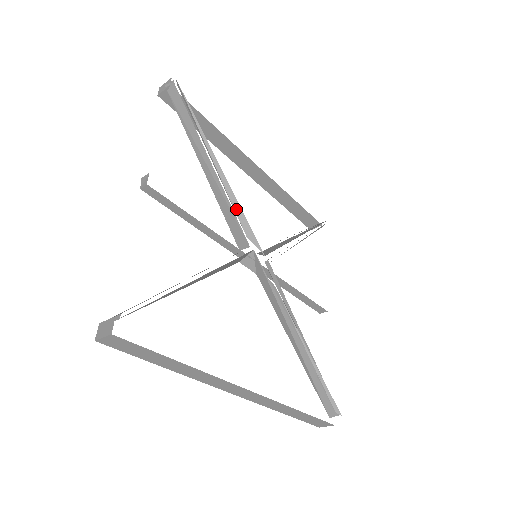
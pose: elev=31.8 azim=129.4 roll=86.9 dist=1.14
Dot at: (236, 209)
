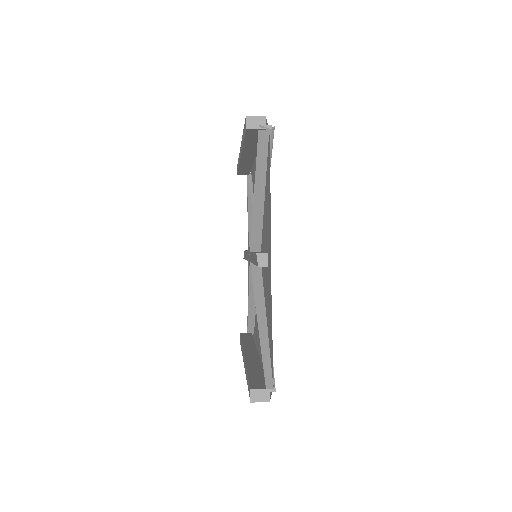
Dot at: occluded
